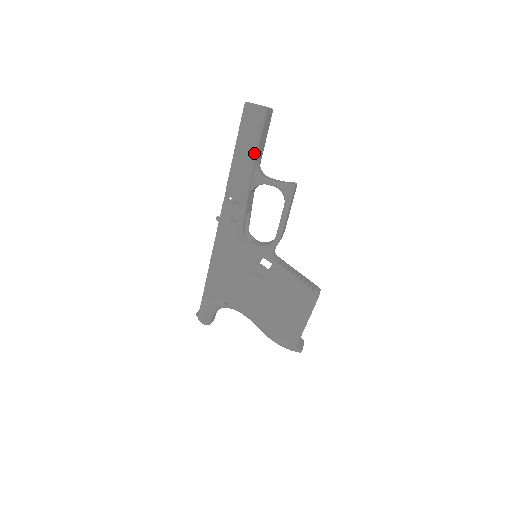
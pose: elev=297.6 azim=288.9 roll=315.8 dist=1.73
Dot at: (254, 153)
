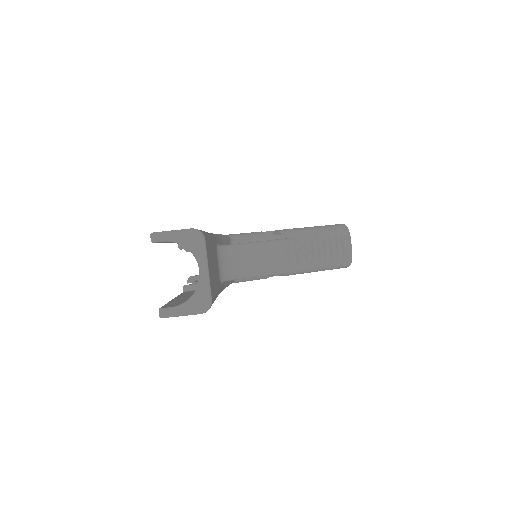
Dot at: occluded
